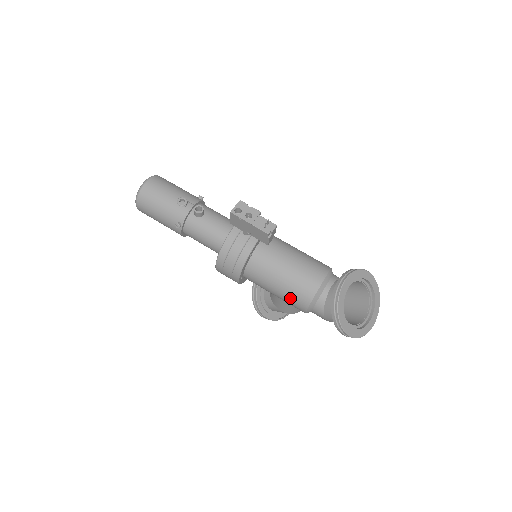
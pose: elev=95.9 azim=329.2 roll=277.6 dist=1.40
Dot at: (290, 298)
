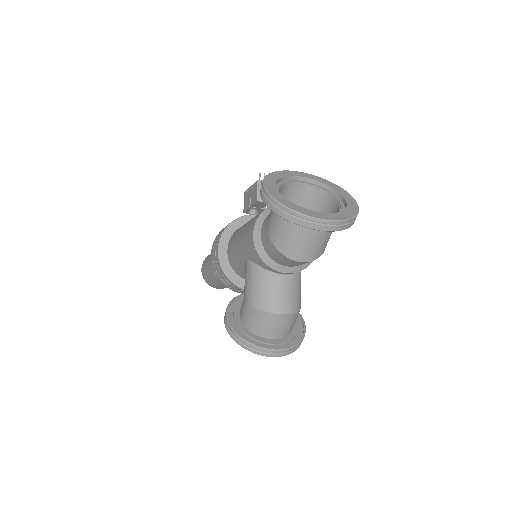
Dot at: (247, 230)
